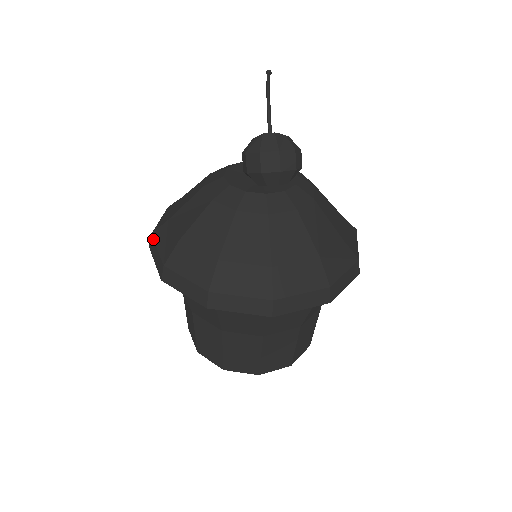
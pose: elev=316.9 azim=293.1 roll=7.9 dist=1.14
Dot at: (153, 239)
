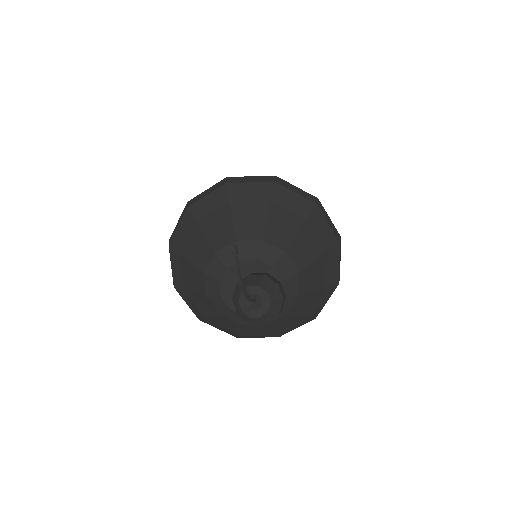
Dot at: occluded
